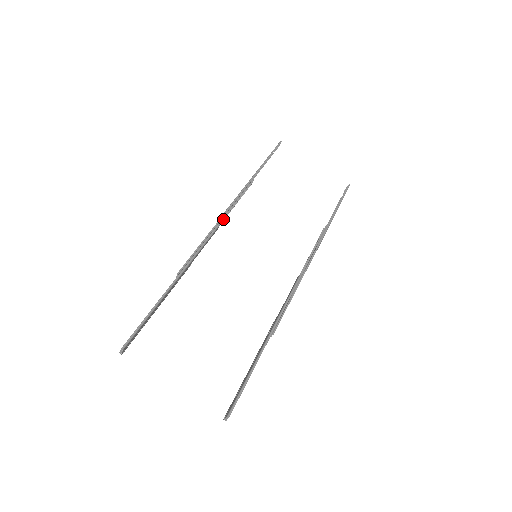
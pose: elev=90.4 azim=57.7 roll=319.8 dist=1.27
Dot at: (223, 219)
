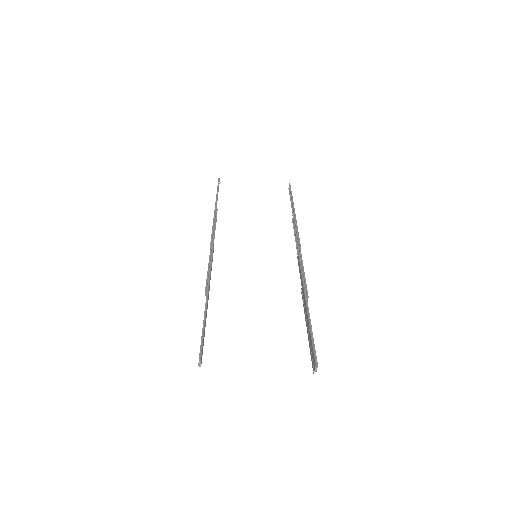
Dot at: (213, 243)
